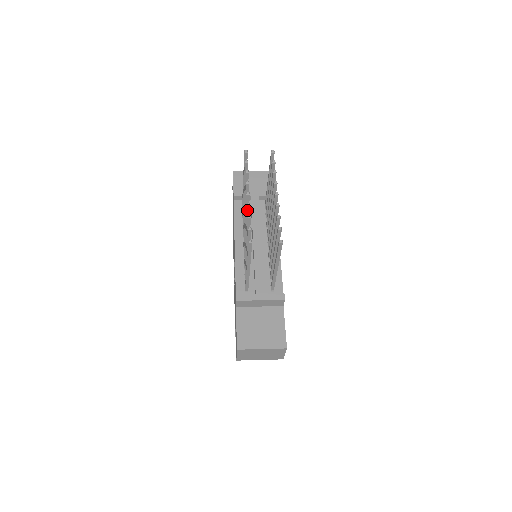
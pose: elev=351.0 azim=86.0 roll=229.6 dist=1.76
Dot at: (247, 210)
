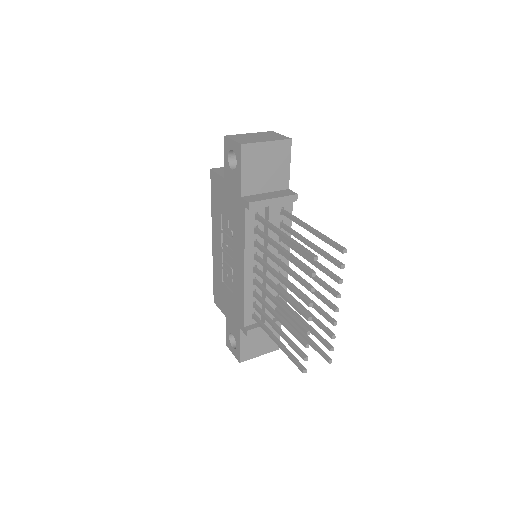
Dot at: (303, 330)
